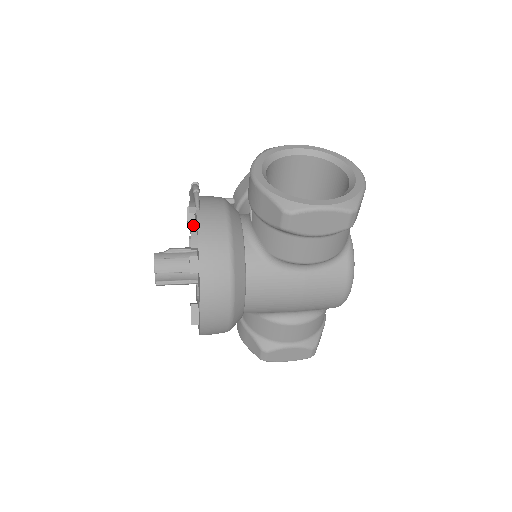
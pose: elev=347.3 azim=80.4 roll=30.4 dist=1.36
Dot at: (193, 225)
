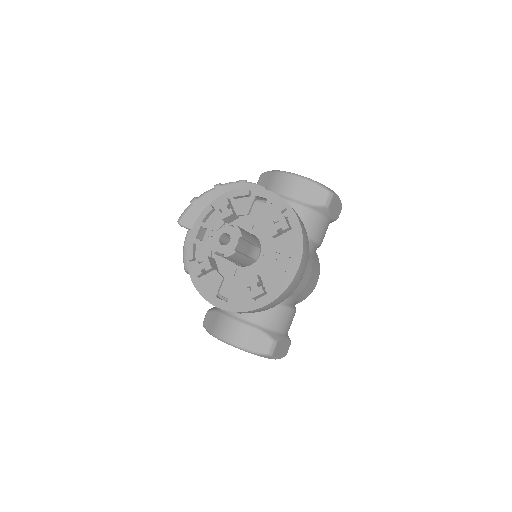
Dot at: (234, 213)
